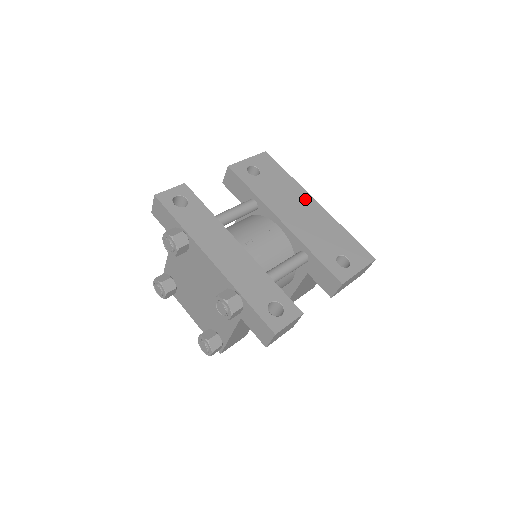
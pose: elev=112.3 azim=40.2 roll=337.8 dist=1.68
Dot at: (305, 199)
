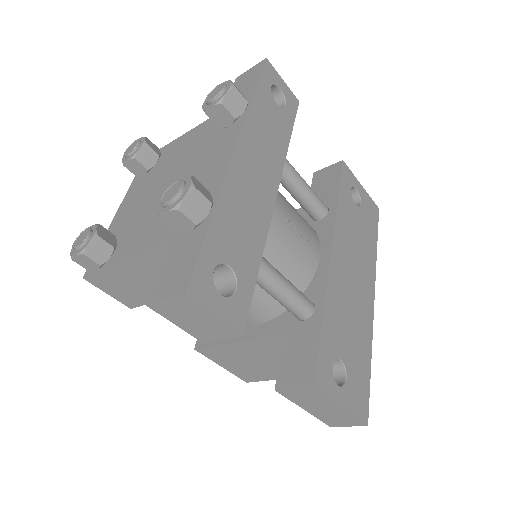
Dot at: (368, 279)
